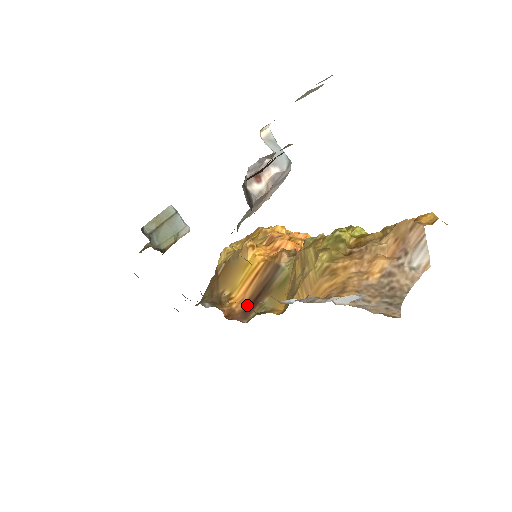
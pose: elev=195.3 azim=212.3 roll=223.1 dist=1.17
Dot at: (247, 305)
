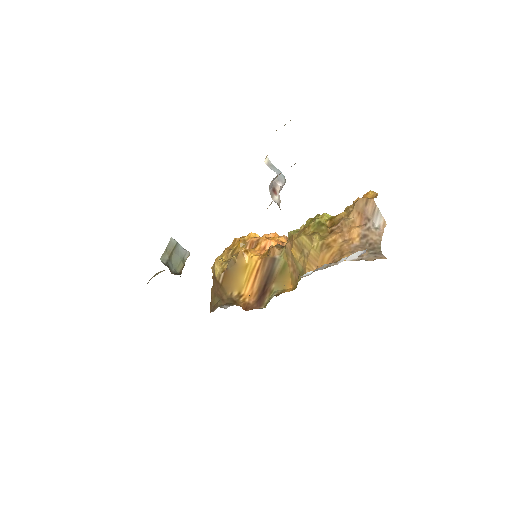
Dot at: (258, 296)
